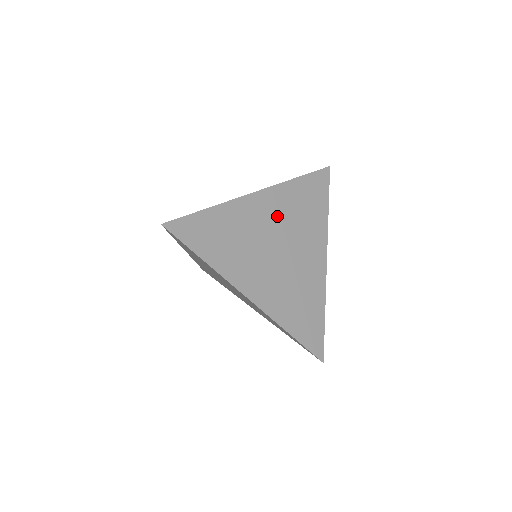
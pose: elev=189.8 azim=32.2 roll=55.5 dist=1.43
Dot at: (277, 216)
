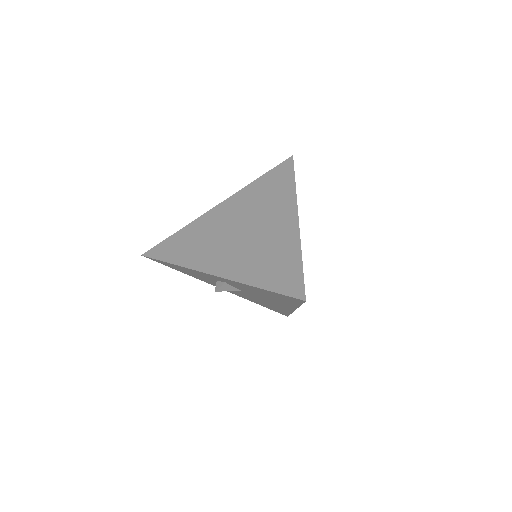
Dot at: occluded
